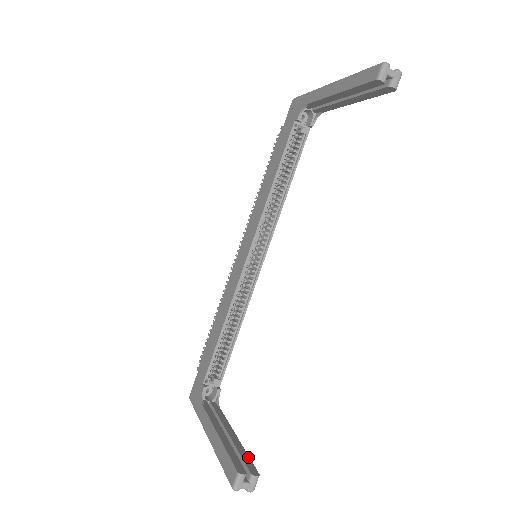
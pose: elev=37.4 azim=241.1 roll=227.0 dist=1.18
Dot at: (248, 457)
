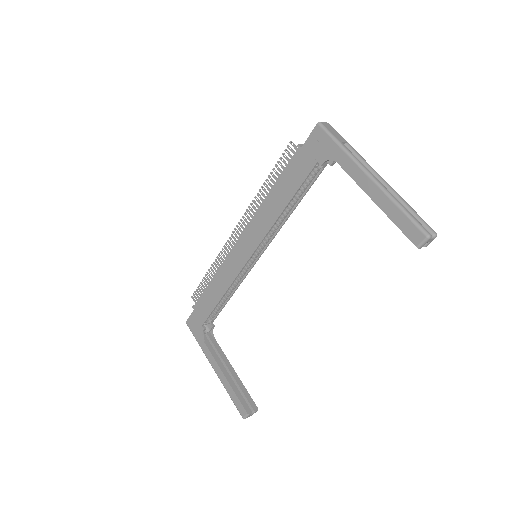
Dot at: (248, 393)
